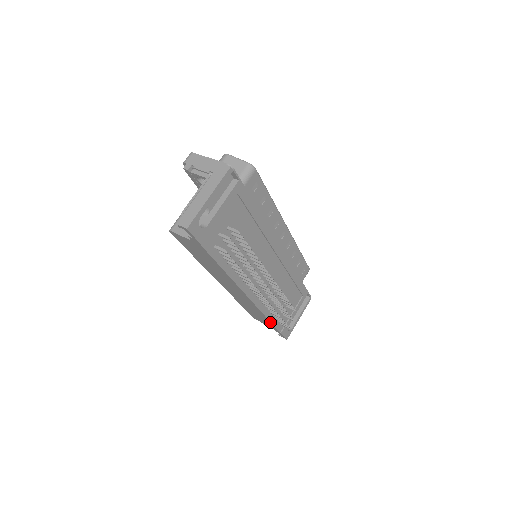
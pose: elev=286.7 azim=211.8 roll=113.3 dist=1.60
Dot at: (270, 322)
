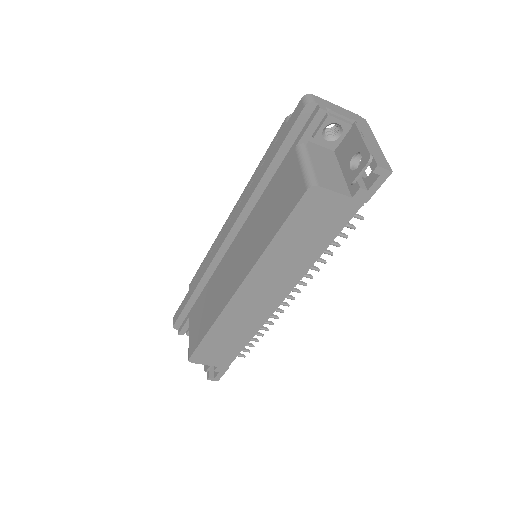
Dot at: (241, 349)
